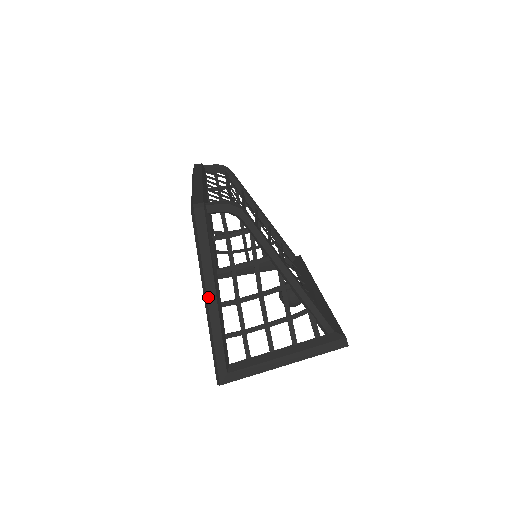
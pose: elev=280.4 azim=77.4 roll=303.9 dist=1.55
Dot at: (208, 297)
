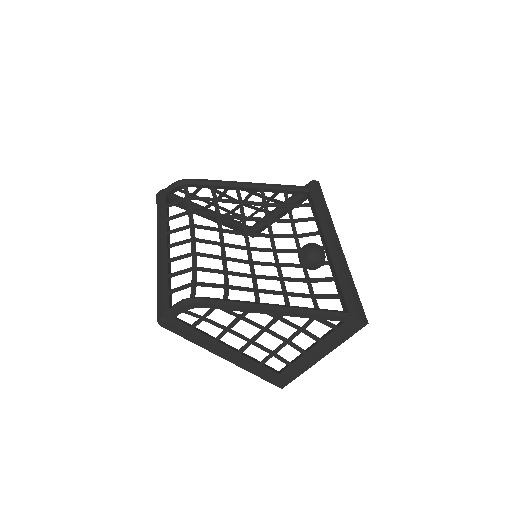
Dot at: (224, 358)
